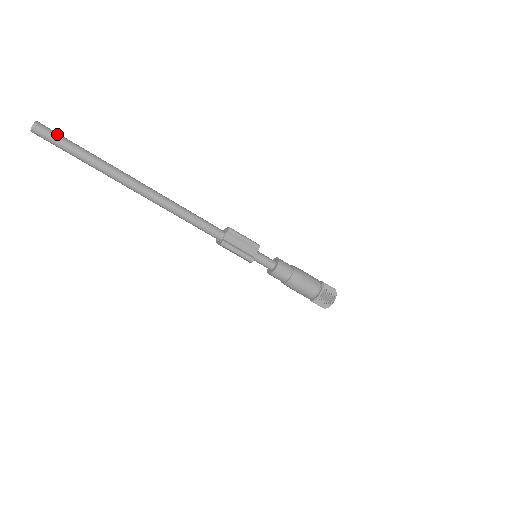
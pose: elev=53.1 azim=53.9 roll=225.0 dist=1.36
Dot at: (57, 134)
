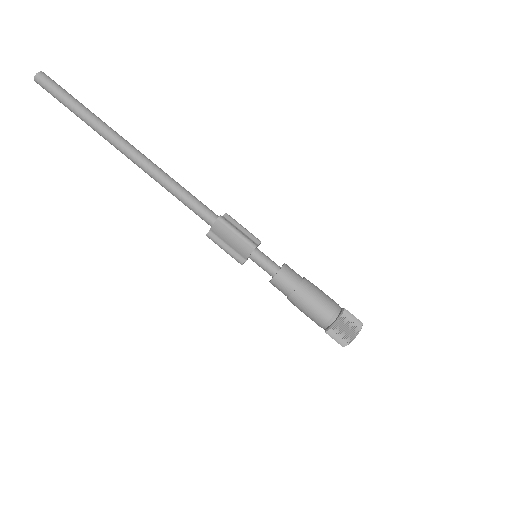
Dot at: (61, 87)
